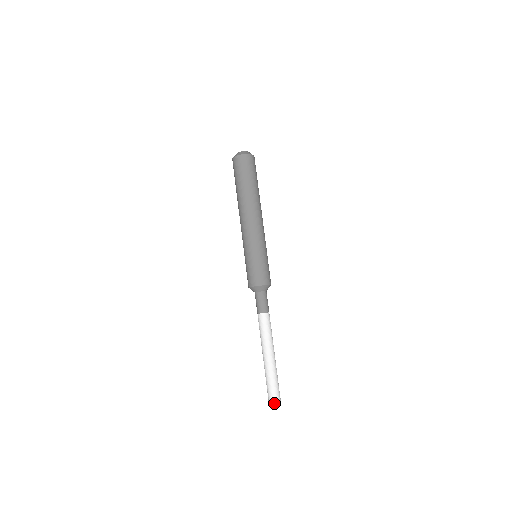
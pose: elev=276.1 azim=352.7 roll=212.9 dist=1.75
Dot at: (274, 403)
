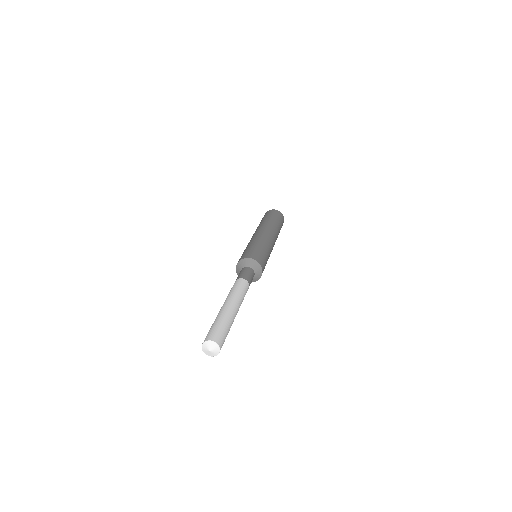
Dot at: (209, 349)
